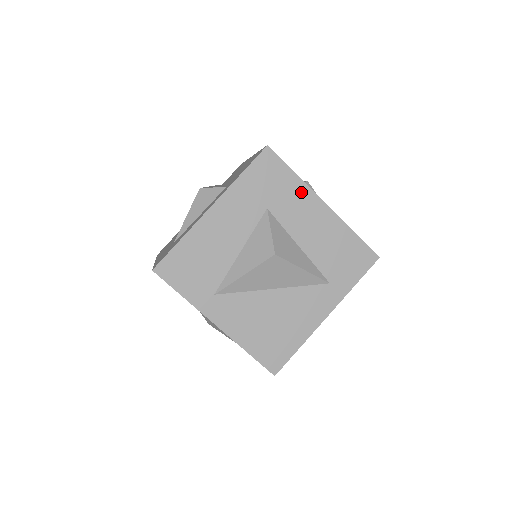
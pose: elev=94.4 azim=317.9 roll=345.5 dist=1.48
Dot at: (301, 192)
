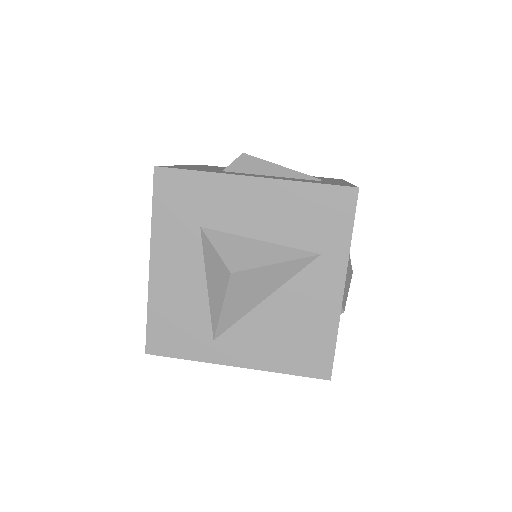
Dot at: (221, 185)
